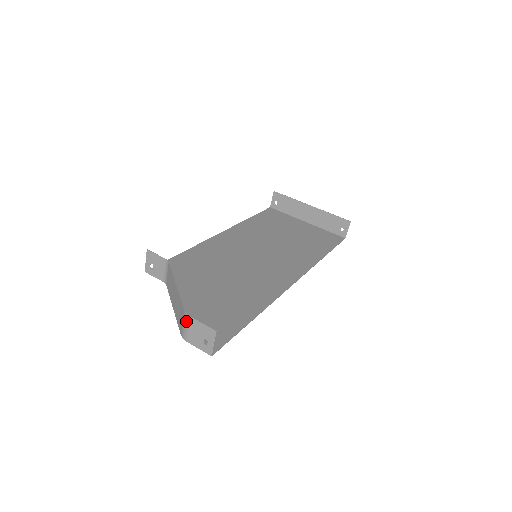
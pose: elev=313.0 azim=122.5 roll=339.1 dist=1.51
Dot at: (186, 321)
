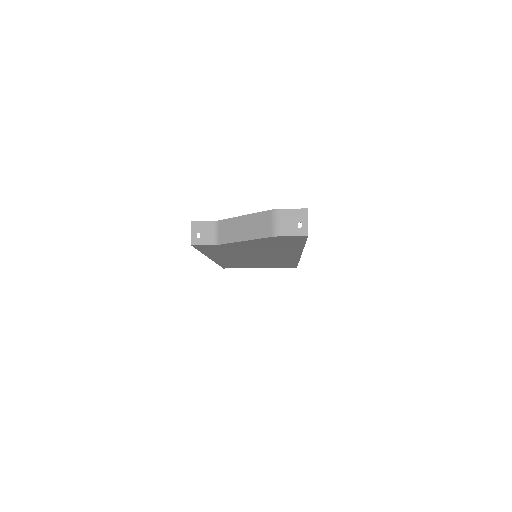
Dot at: (276, 216)
